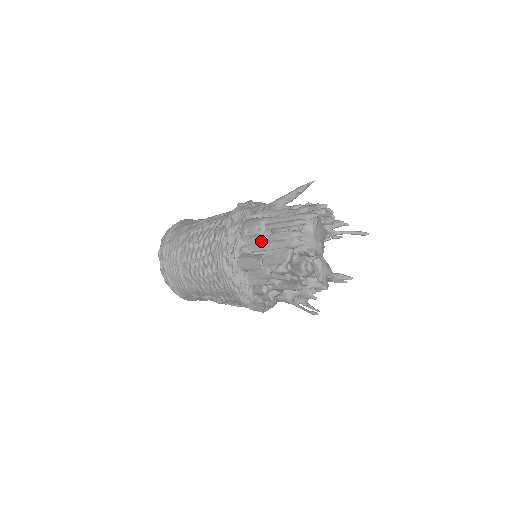
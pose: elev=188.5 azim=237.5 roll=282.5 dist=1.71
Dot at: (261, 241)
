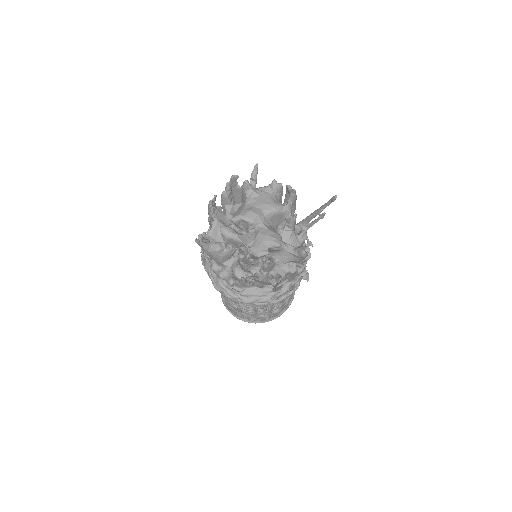
Dot at: occluded
